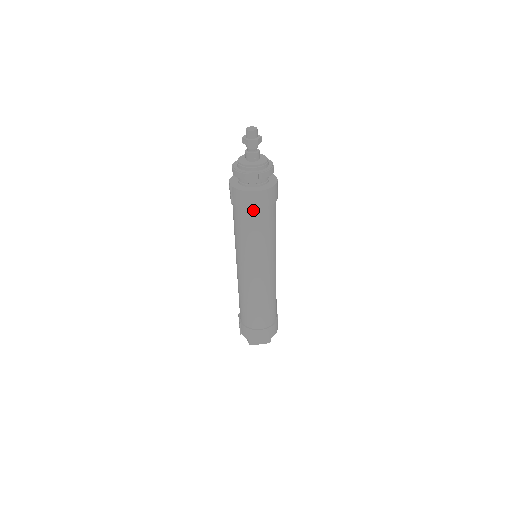
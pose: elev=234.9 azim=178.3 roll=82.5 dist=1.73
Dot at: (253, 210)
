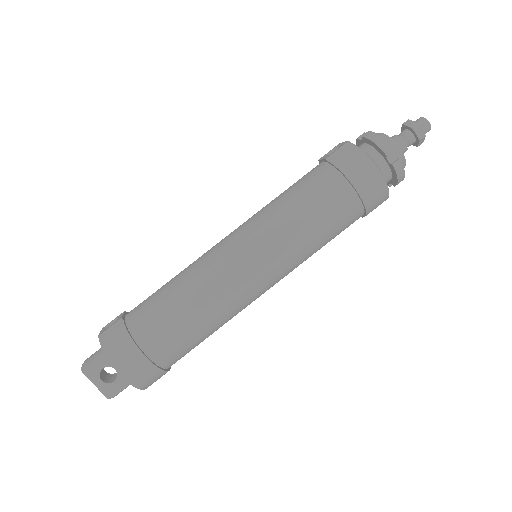
Dot at: (348, 186)
